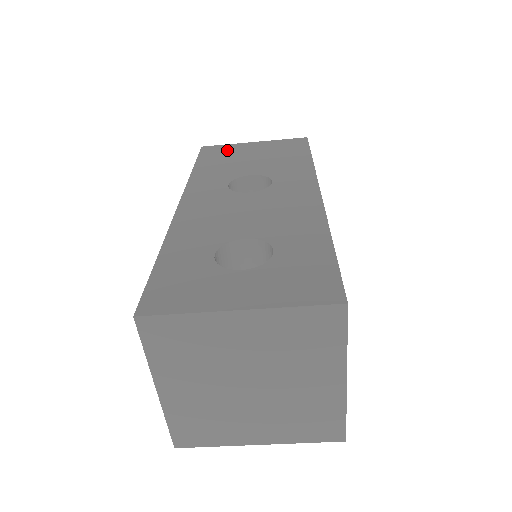
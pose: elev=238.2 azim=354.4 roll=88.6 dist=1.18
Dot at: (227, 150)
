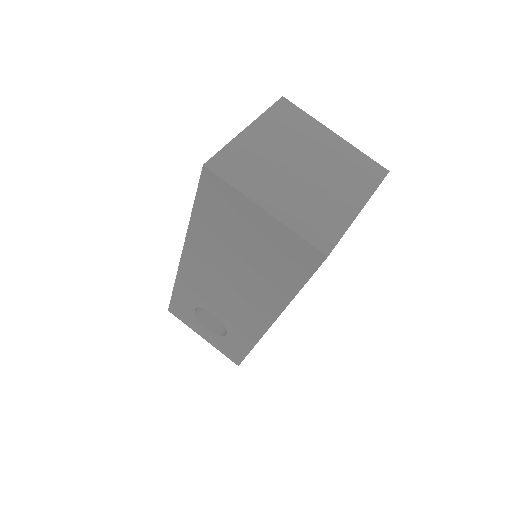
Dot at: occluded
